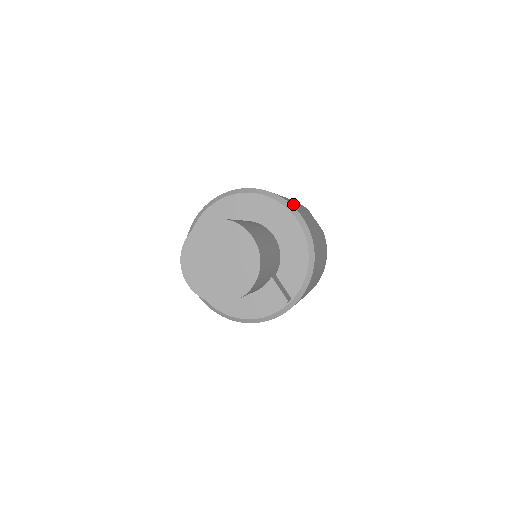
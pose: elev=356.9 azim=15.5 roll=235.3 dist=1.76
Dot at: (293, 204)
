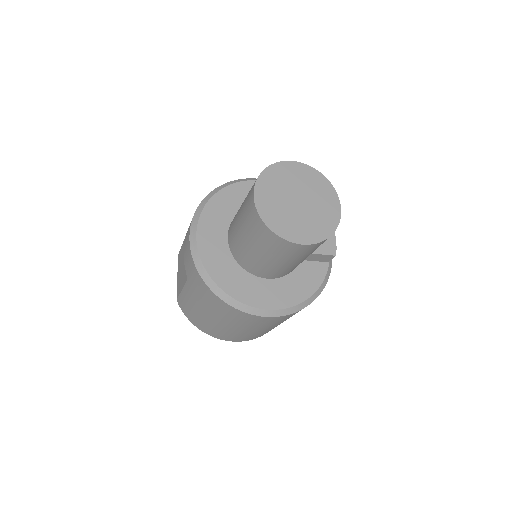
Dot at: occluded
